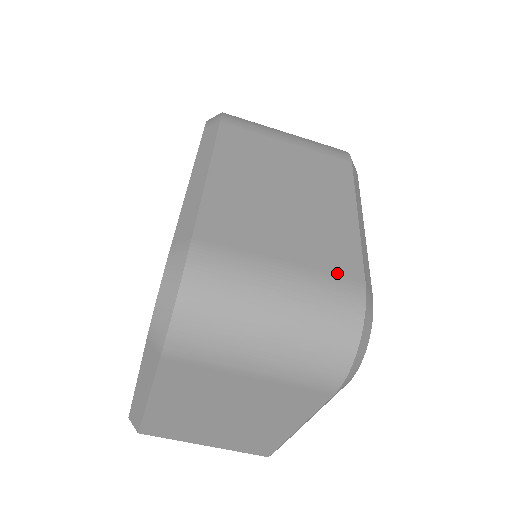
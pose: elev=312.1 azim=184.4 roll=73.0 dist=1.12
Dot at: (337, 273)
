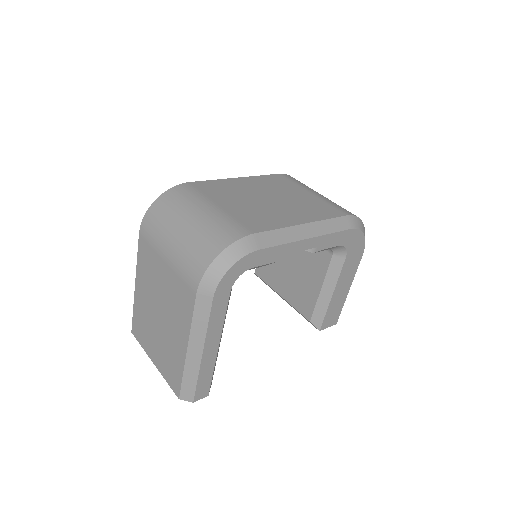
Dot at: (243, 223)
